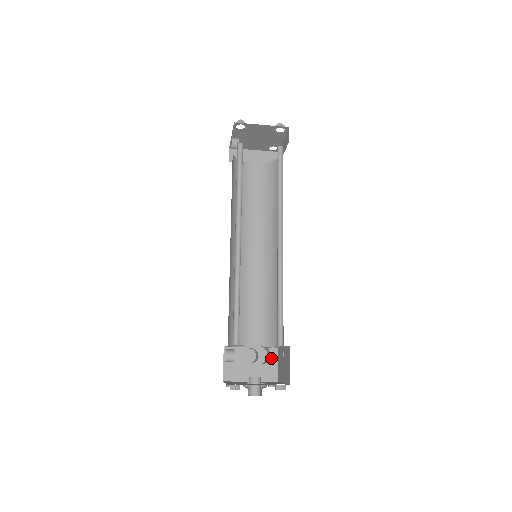
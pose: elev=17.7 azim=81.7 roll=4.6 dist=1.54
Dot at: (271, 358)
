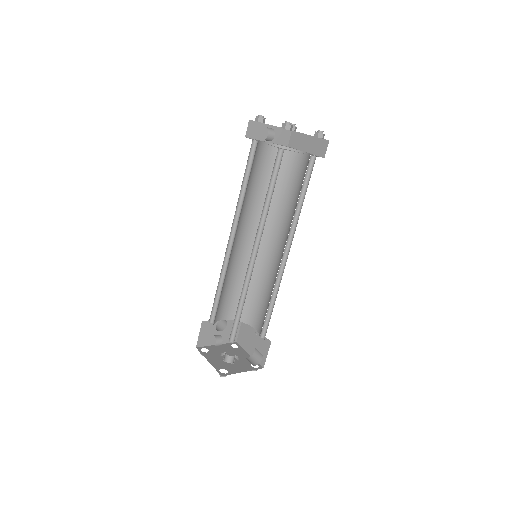
Dot at: occluded
